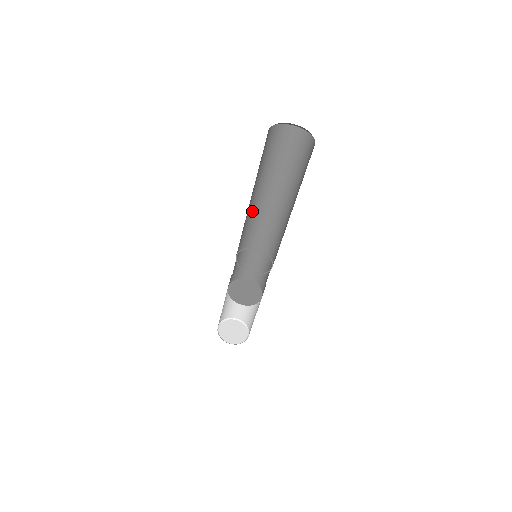
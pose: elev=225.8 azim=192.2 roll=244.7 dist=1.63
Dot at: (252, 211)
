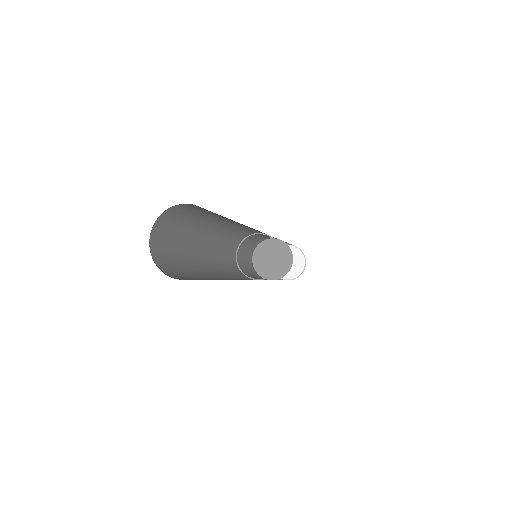
Dot at: (228, 228)
